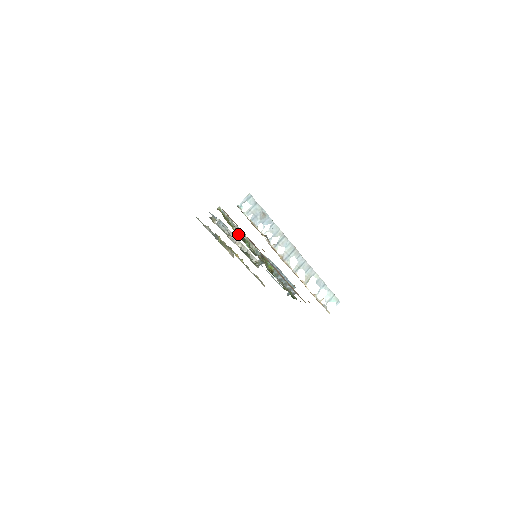
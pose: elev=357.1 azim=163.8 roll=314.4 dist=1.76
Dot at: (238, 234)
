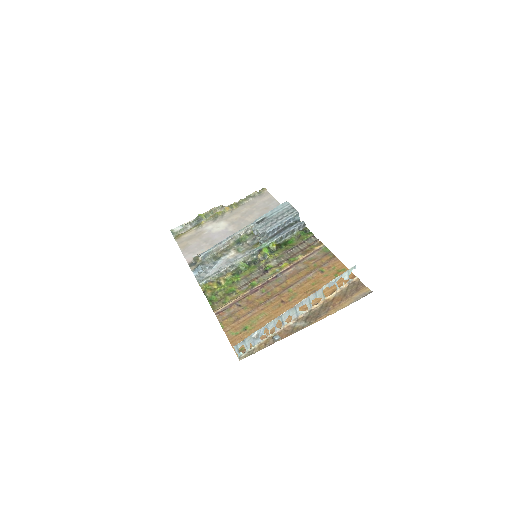
Dot at: (230, 270)
